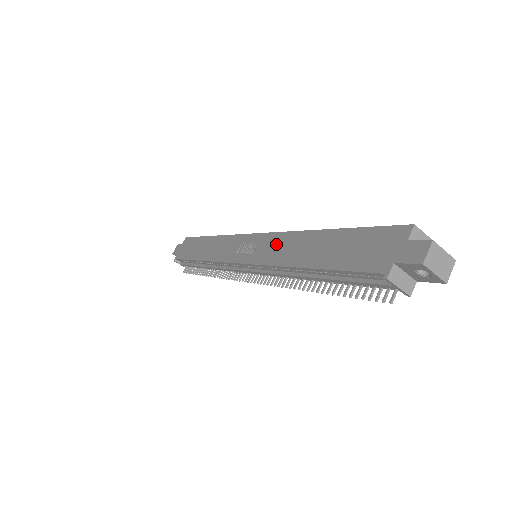
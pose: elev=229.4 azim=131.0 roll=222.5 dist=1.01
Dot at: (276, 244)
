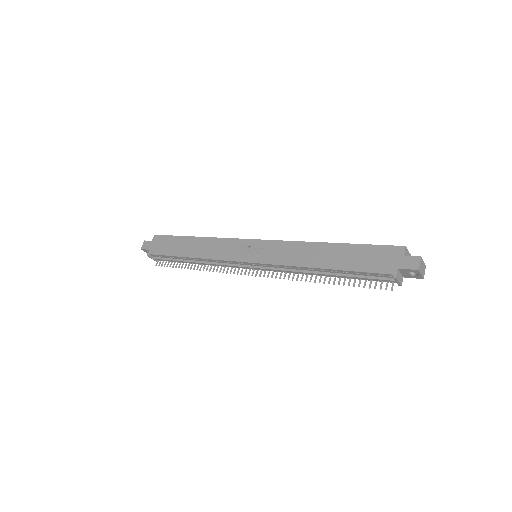
Dot at: (285, 250)
